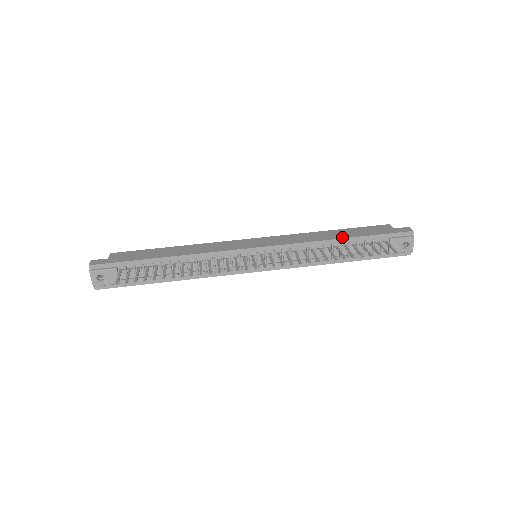
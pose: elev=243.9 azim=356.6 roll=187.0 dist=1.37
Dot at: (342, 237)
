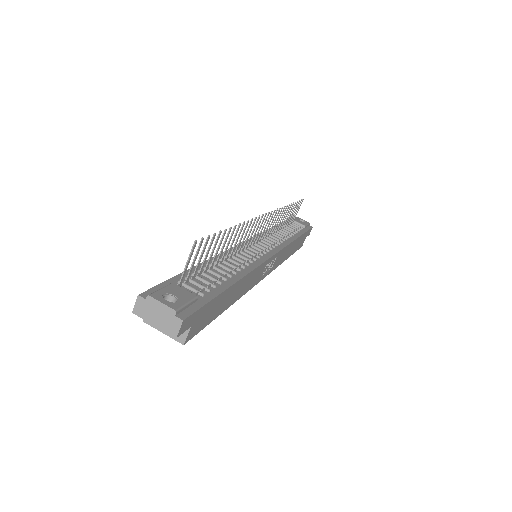
Dot at: occluded
